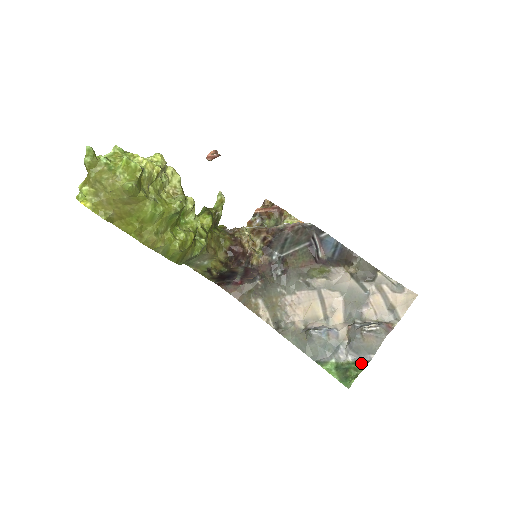
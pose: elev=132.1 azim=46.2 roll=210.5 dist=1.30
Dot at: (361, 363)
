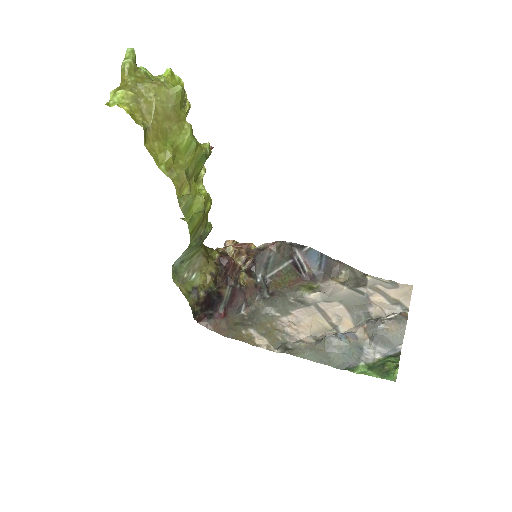
Dot at: (393, 356)
